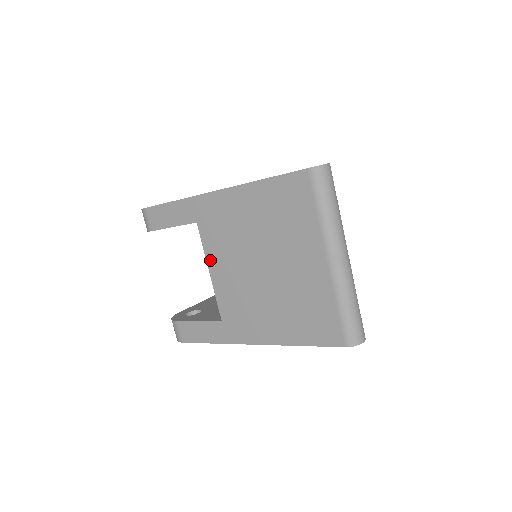
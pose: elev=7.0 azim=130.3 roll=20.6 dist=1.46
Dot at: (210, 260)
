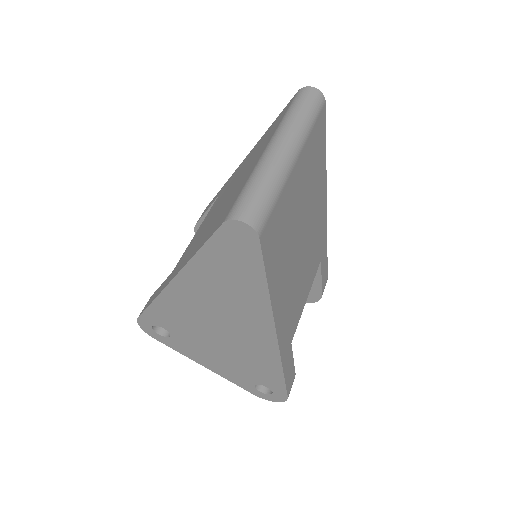
Dot at: occluded
